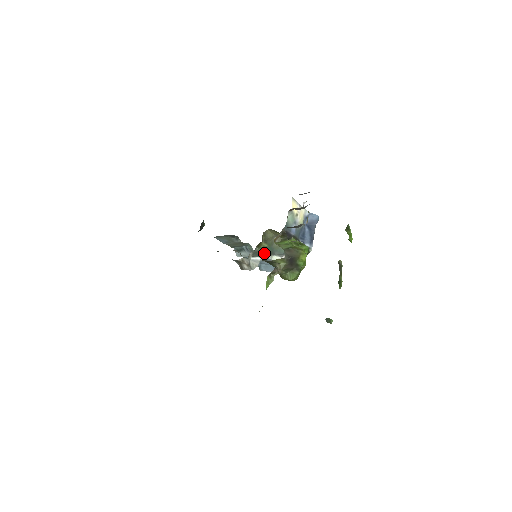
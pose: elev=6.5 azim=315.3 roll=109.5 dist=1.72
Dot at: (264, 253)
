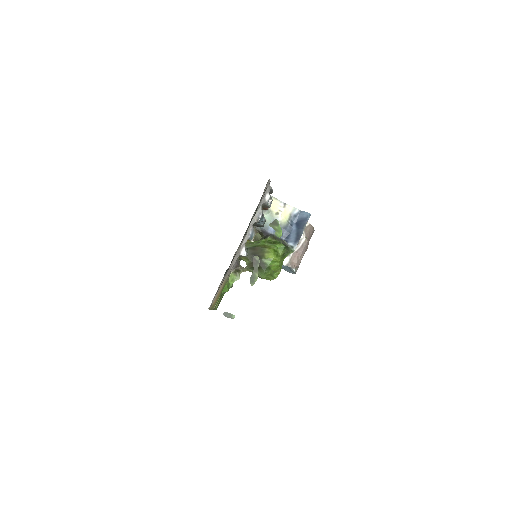
Dot at: occluded
